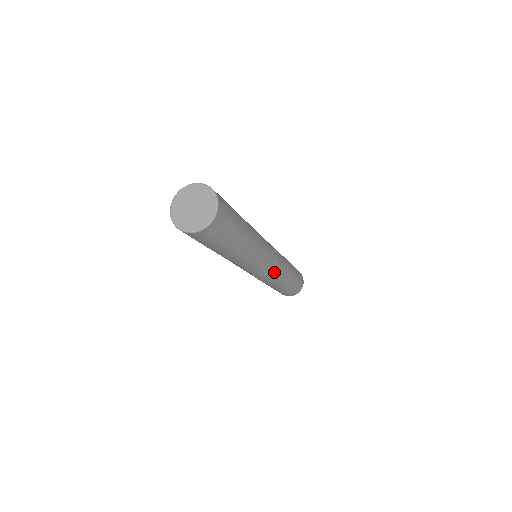
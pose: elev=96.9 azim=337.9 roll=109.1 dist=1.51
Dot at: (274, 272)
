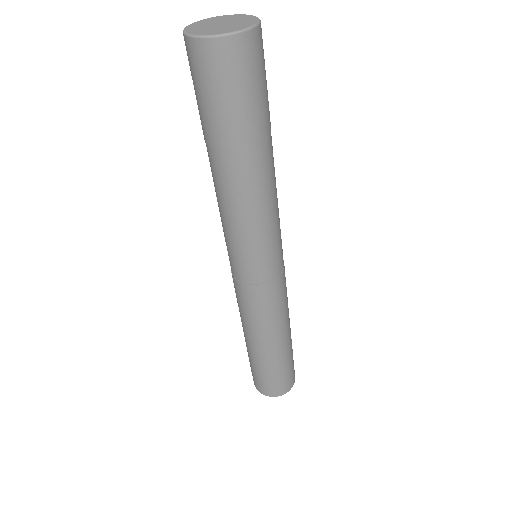
Dot at: (254, 297)
